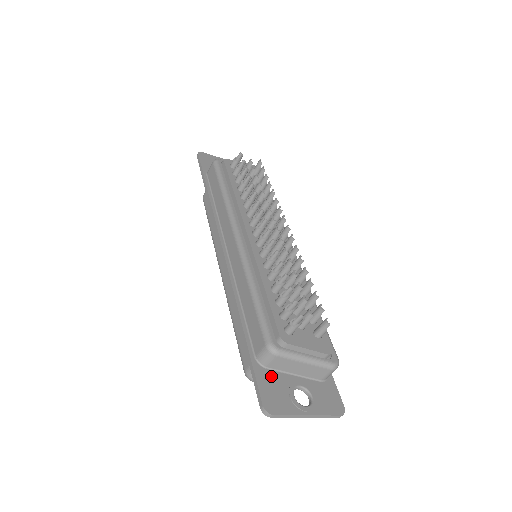
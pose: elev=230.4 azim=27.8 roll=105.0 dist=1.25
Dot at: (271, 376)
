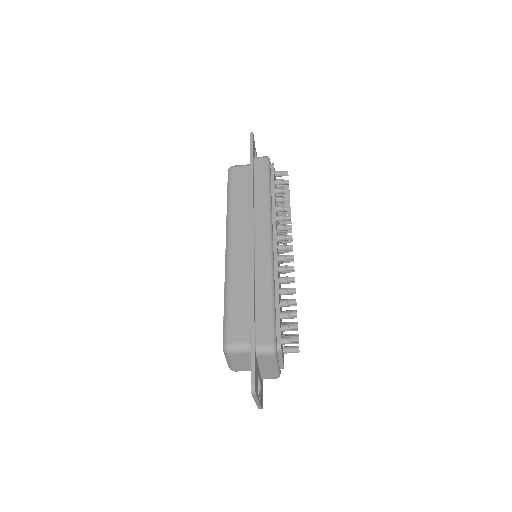
Dot at: occluded
